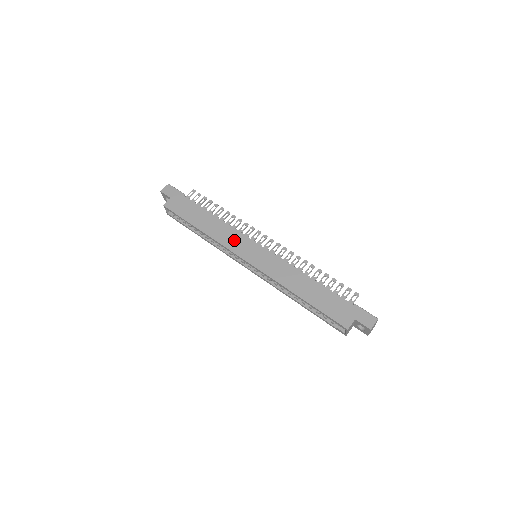
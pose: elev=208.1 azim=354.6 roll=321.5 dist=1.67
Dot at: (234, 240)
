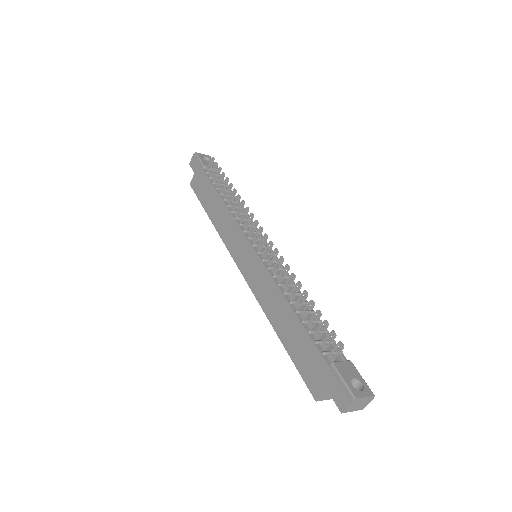
Dot at: (232, 235)
